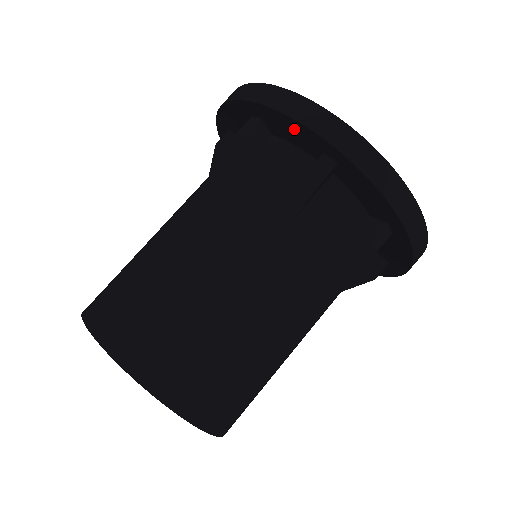
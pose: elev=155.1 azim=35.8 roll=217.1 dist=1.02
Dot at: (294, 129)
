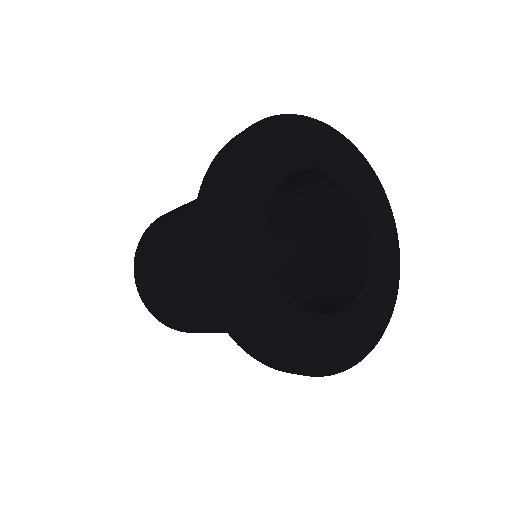
Dot at: occluded
